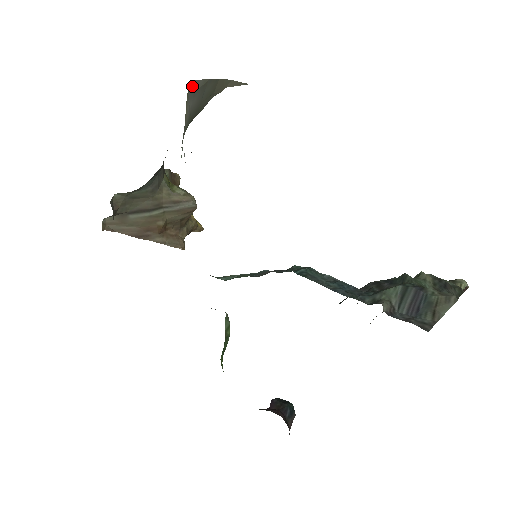
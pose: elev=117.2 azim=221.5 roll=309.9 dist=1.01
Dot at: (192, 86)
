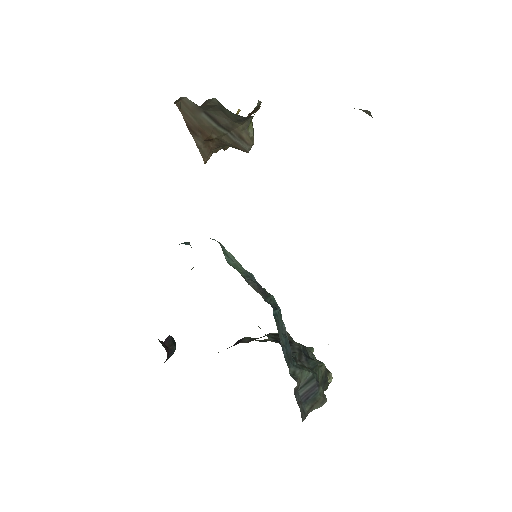
Dot at: occluded
